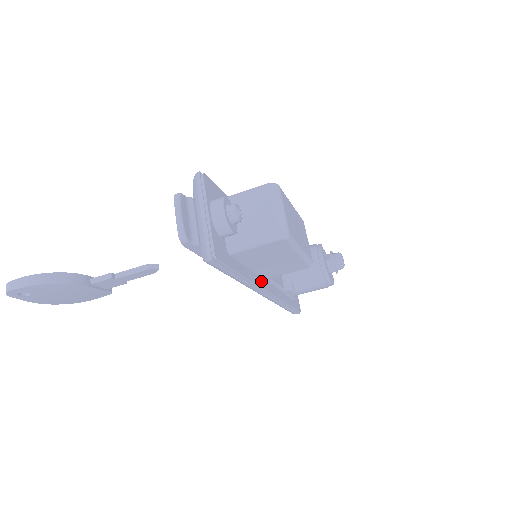
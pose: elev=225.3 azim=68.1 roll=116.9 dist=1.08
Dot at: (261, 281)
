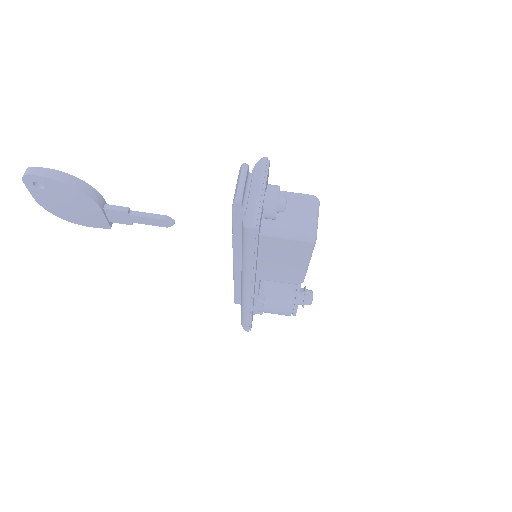
Dot at: (255, 277)
